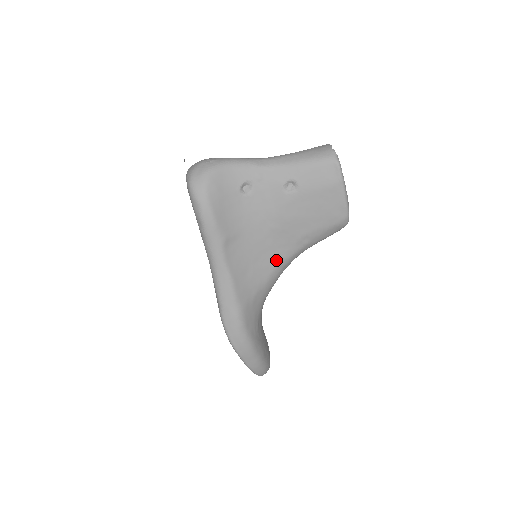
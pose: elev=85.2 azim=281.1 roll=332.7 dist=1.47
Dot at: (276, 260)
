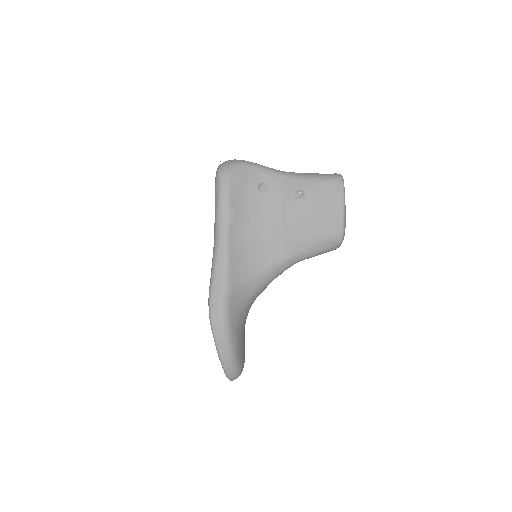
Dot at: (272, 259)
